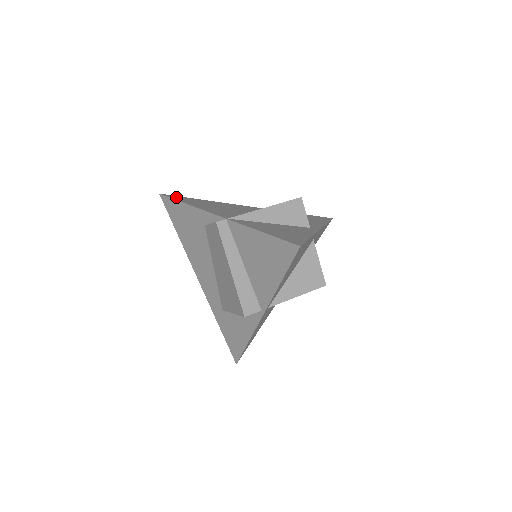
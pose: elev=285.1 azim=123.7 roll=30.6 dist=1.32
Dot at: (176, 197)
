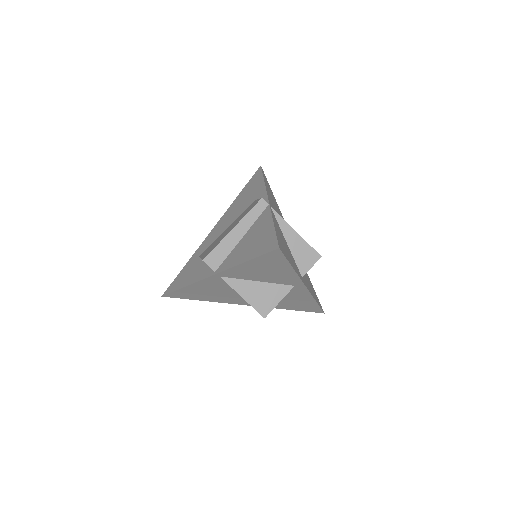
Dot at: occluded
